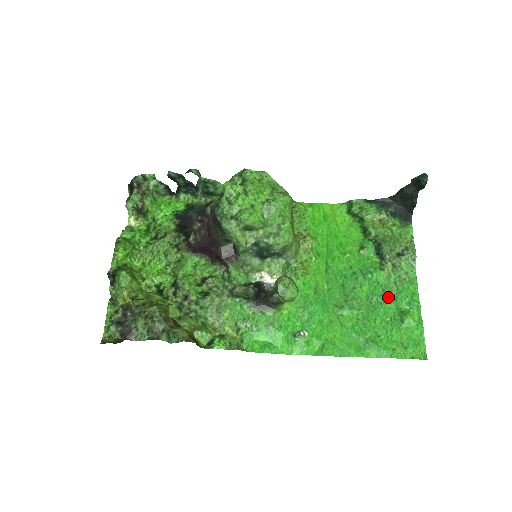
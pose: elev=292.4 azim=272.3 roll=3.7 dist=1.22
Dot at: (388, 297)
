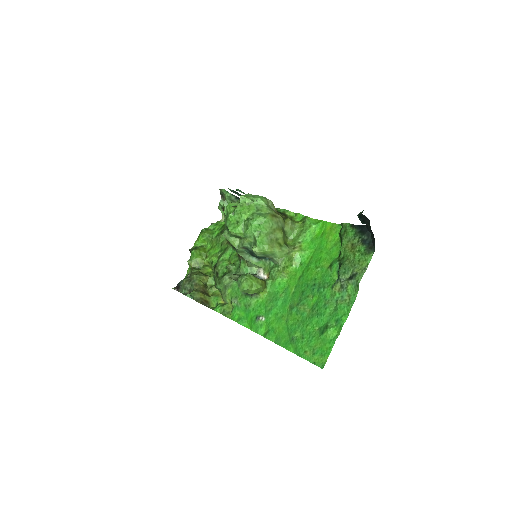
Dot at: (325, 311)
